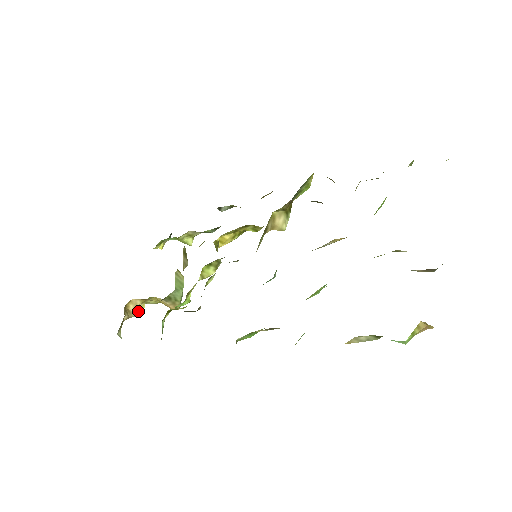
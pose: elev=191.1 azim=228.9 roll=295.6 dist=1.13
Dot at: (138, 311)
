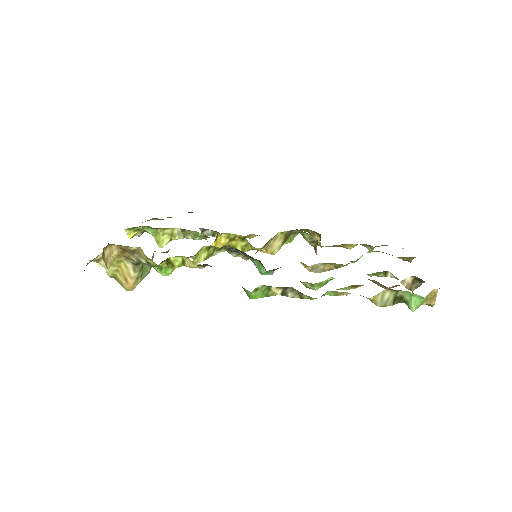
Dot at: (108, 261)
